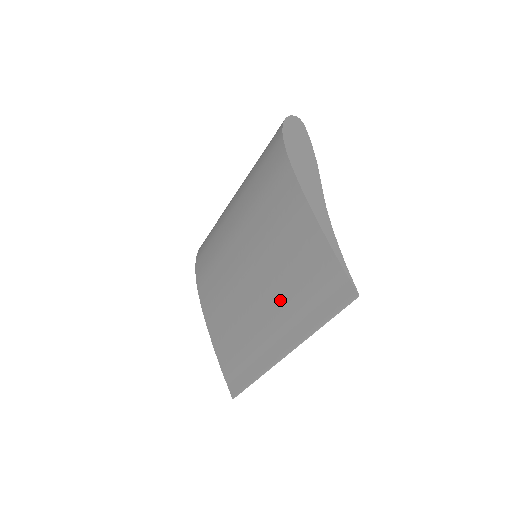
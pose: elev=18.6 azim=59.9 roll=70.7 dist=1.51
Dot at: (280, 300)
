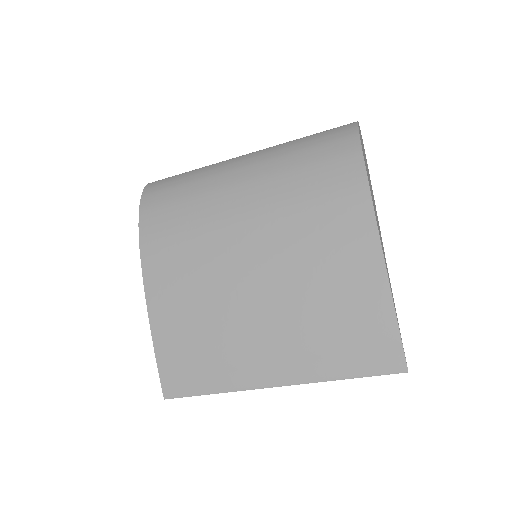
Dot at: (296, 331)
